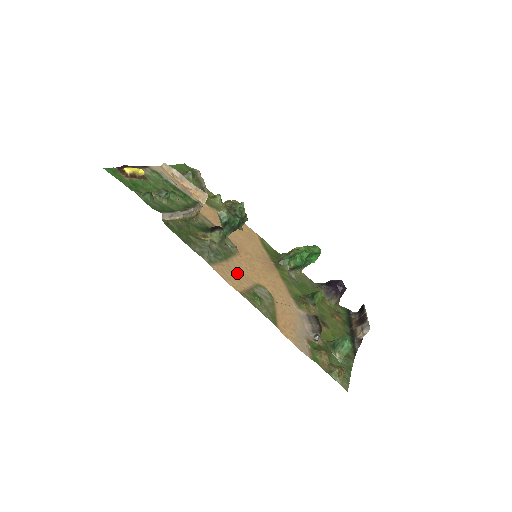
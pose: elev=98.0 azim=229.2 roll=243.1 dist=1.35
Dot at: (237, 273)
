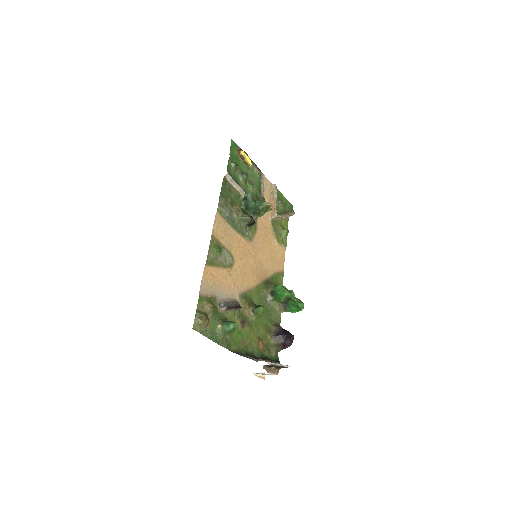
Dot at: (228, 236)
